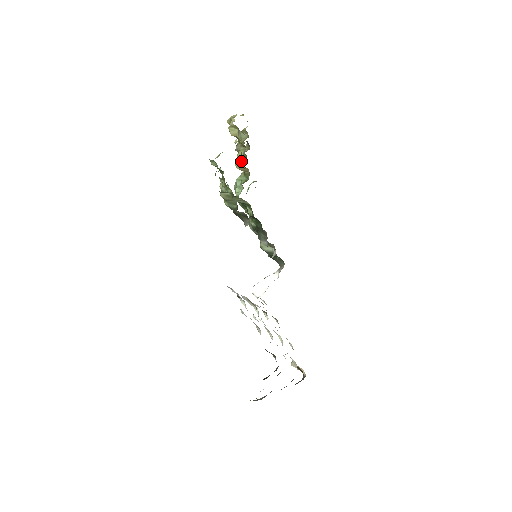
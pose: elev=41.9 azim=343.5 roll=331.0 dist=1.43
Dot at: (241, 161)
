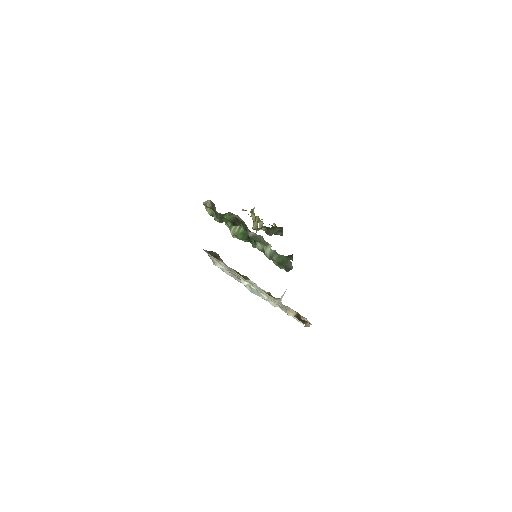
Dot at: occluded
